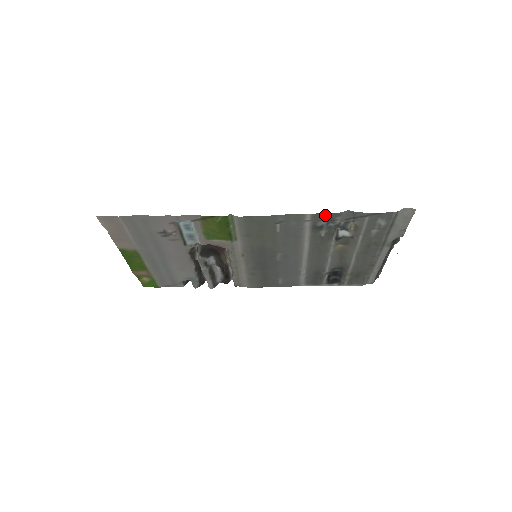
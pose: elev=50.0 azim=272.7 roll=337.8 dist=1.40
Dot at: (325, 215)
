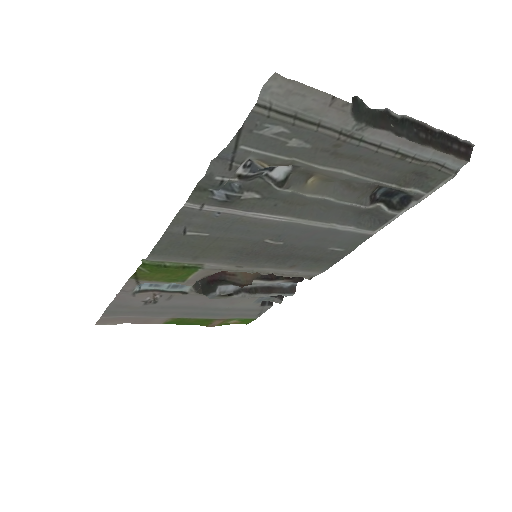
Dot at: (203, 188)
